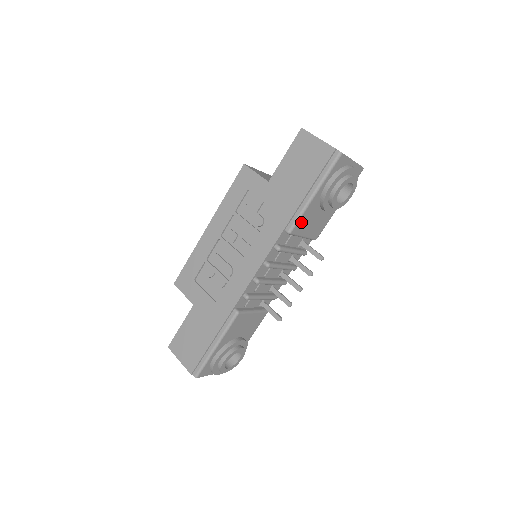
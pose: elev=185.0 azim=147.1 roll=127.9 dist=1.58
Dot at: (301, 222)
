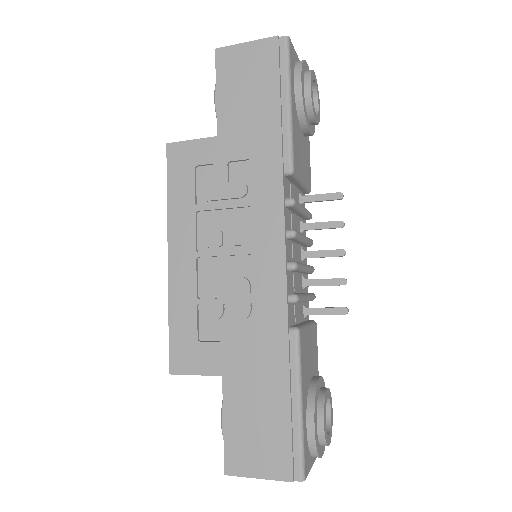
Dot at: (295, 153)
